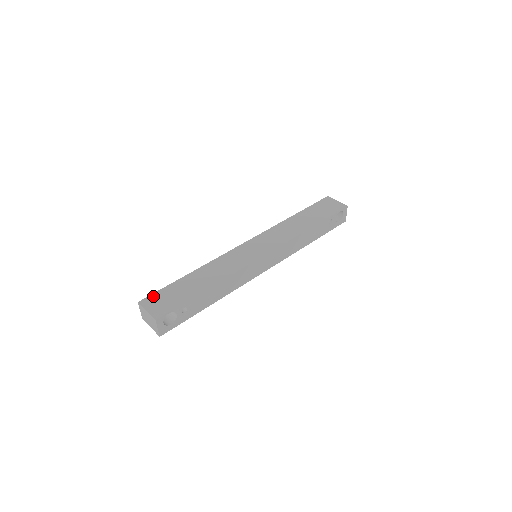
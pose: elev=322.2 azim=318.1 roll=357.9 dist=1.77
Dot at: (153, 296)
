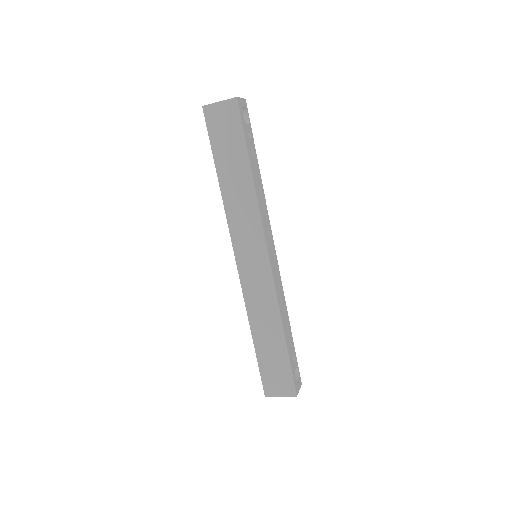
Dot at: occluded
